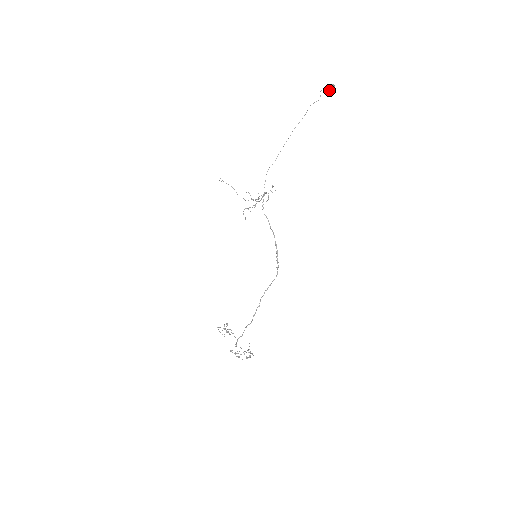
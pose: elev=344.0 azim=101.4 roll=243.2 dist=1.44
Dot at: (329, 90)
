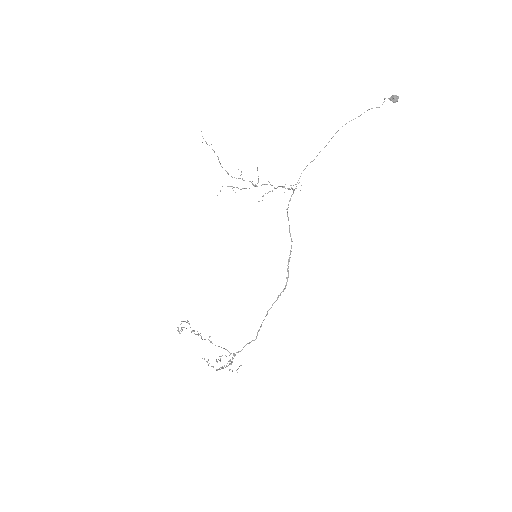
Dot at: (390, 100)
